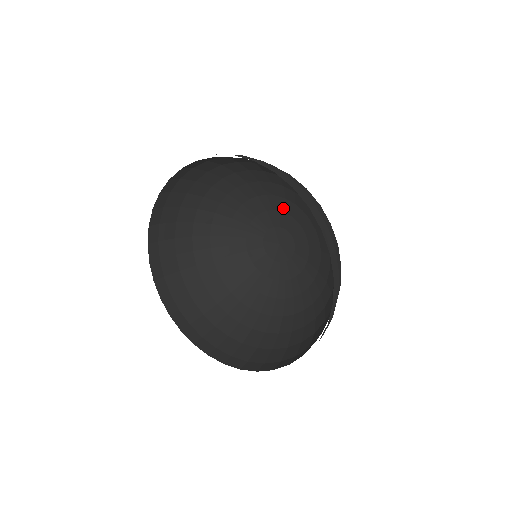
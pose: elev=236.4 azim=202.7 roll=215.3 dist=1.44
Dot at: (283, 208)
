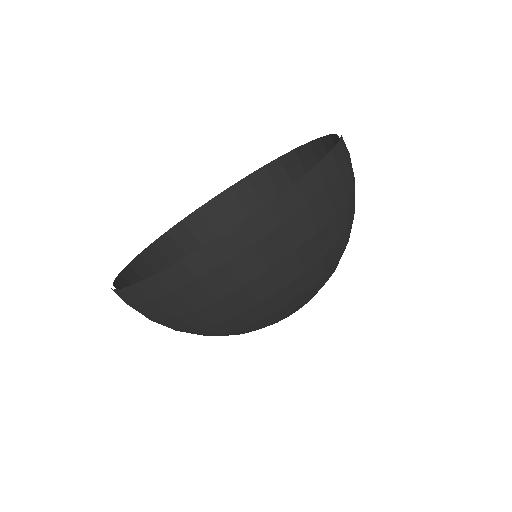
Dot at: occluded
